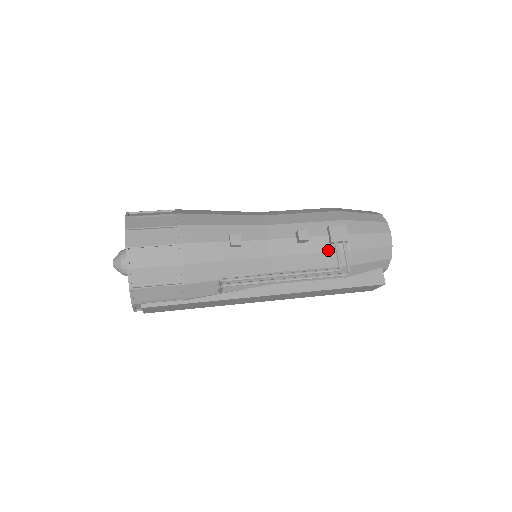
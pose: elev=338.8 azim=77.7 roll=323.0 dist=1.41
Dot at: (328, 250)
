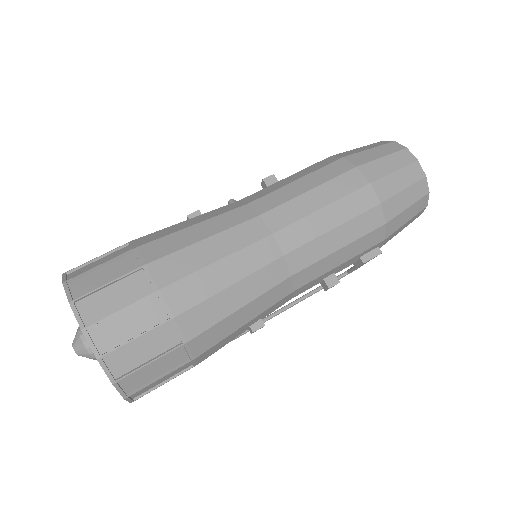
Dot at: occluded
